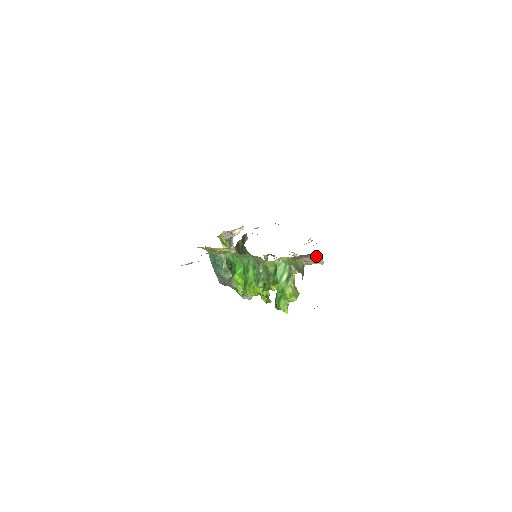
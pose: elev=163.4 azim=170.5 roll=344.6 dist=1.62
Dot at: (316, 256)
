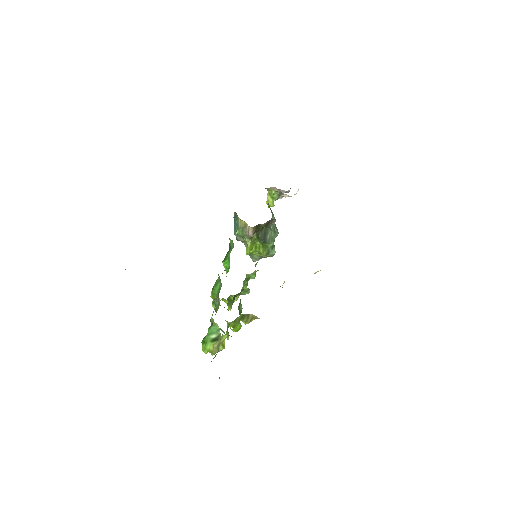
Dot at: occluded
